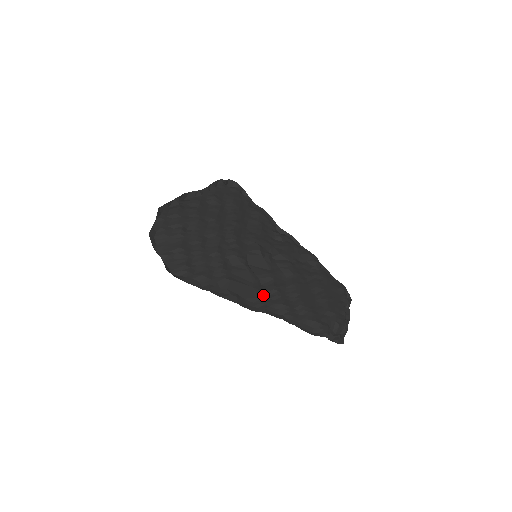
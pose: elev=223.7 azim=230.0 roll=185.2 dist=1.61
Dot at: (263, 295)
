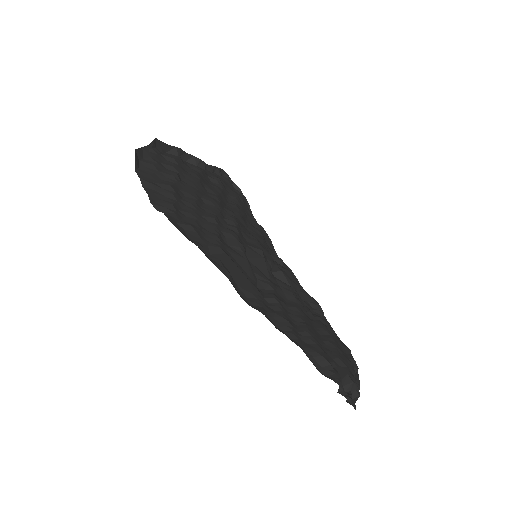
Dot at: (260, 297)
